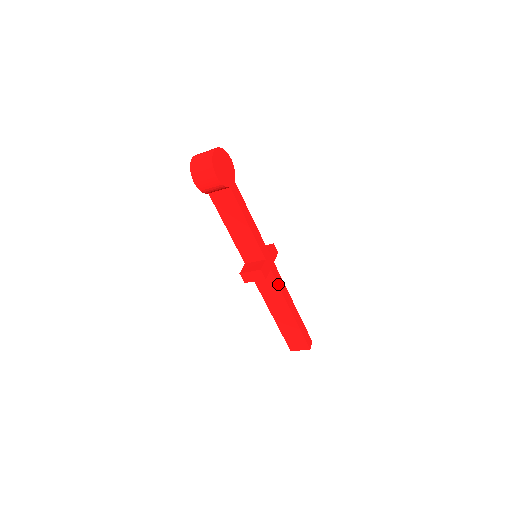
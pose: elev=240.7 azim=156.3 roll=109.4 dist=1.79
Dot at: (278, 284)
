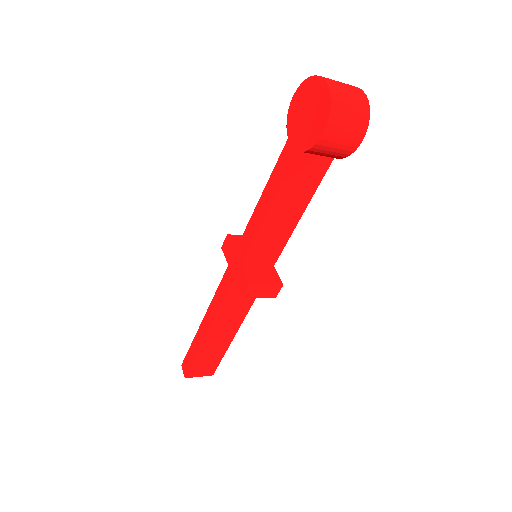
Dot at: (255, 298)
